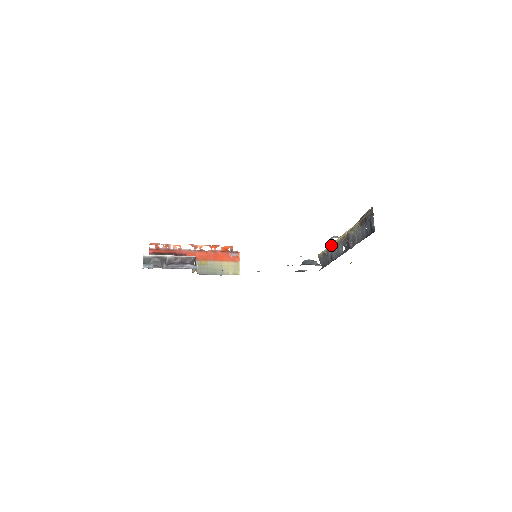
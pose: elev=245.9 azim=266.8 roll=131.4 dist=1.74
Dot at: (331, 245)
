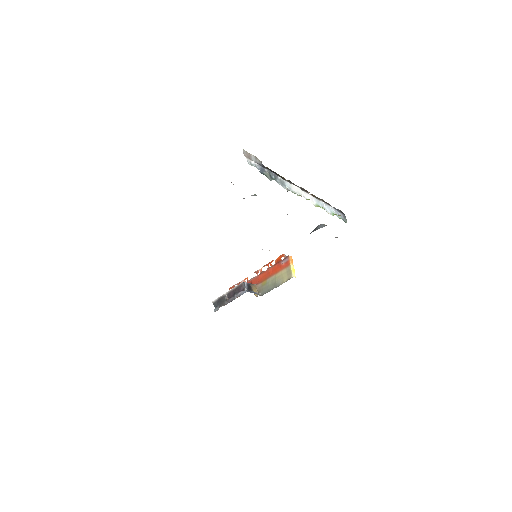
Dot at: occluded
